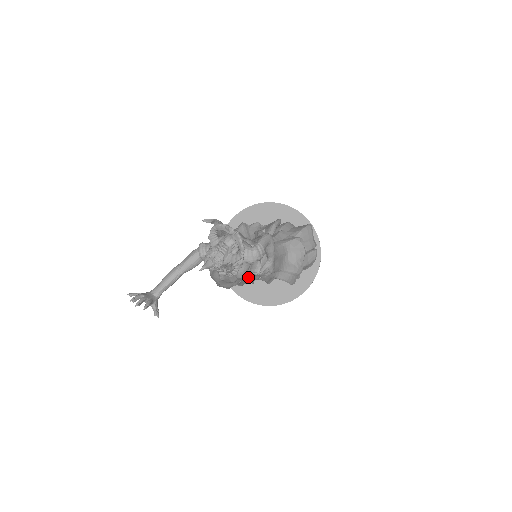
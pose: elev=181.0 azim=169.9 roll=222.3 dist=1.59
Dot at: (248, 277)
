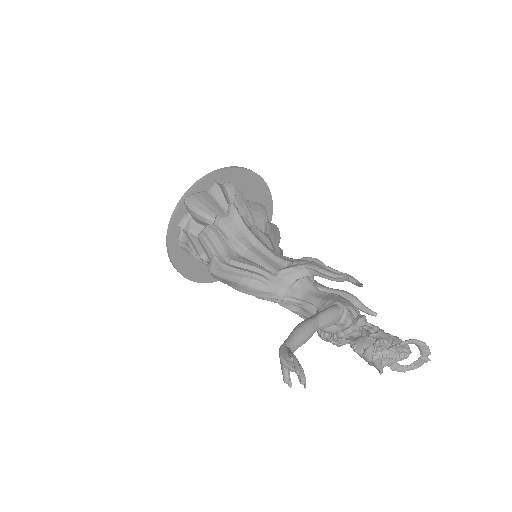
Dot at: occluded
